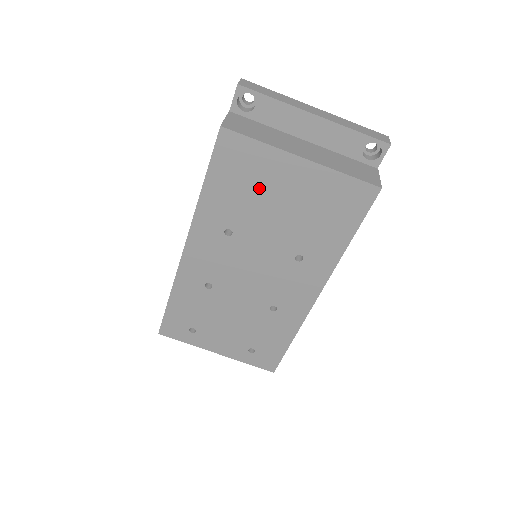
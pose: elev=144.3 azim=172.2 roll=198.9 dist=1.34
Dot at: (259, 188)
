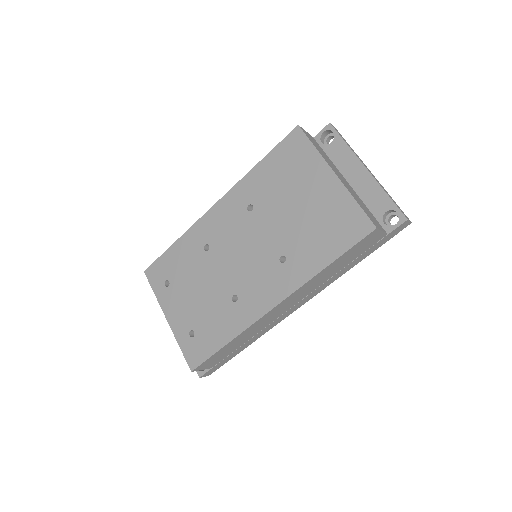
Dot at: (293, 182)
